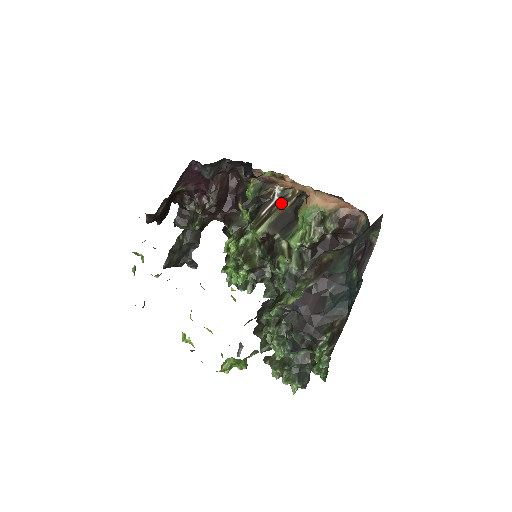
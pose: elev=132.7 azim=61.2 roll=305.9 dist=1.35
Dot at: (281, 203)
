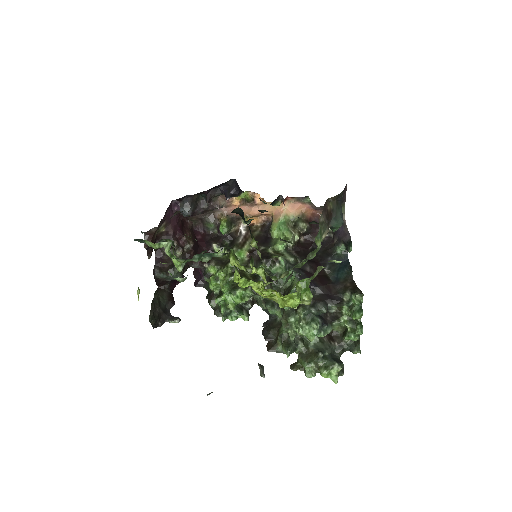
Dot at: occluded
